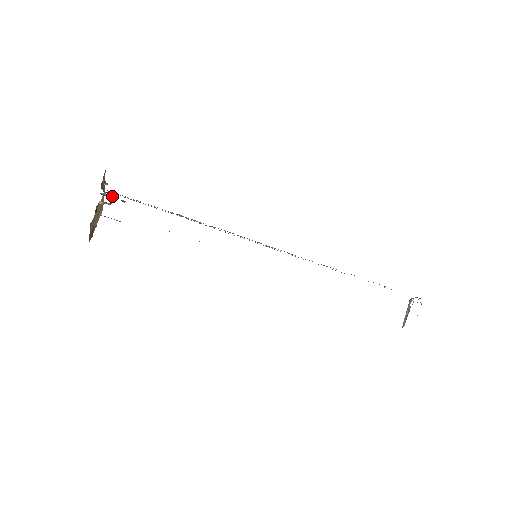
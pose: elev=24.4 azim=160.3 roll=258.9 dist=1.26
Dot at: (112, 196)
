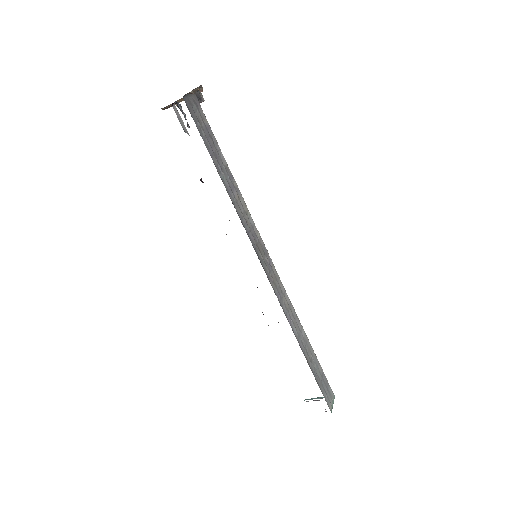
Dot at: (184, 113)
